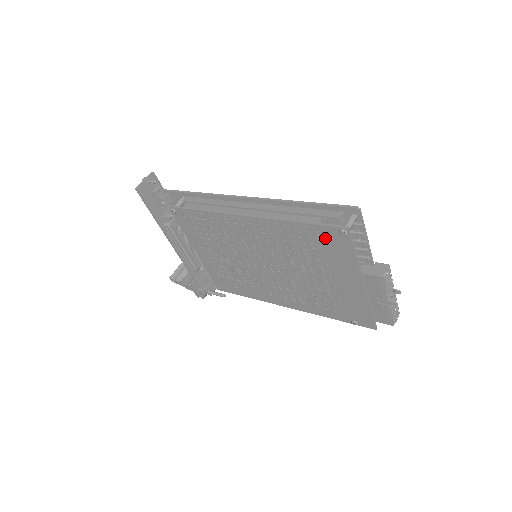
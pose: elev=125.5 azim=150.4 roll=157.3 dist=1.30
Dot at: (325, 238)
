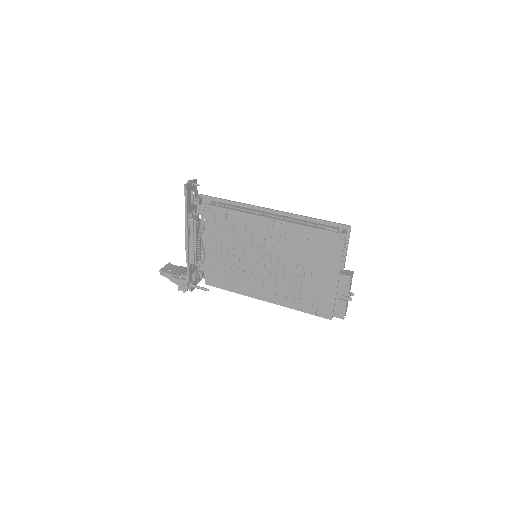
Dot at: (326, 241)
